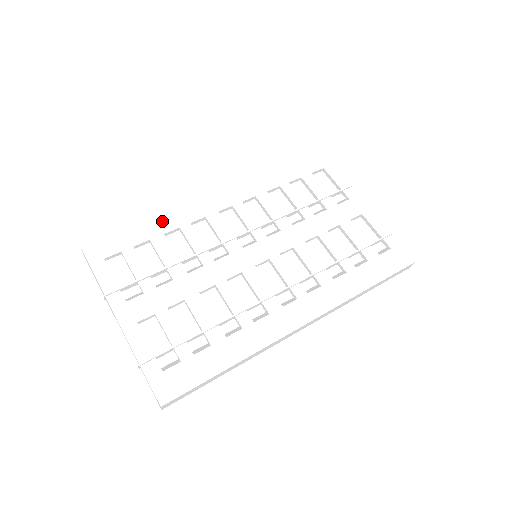
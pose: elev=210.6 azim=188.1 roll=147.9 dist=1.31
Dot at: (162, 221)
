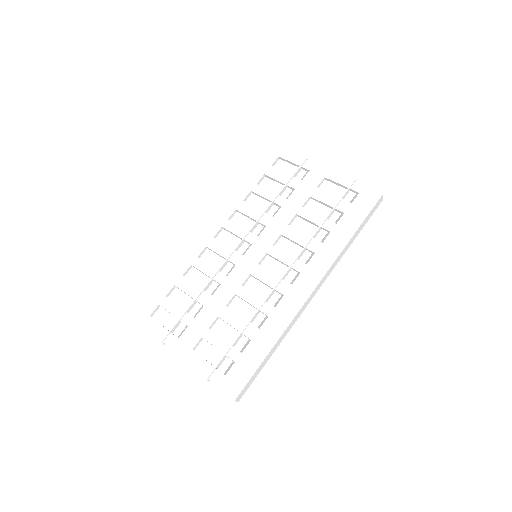
Dot at: (177, 267)
